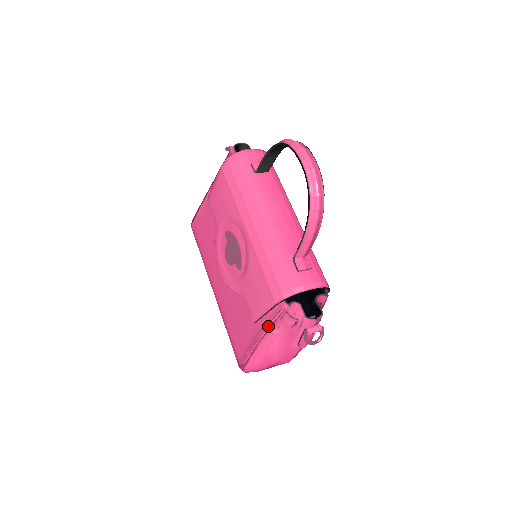
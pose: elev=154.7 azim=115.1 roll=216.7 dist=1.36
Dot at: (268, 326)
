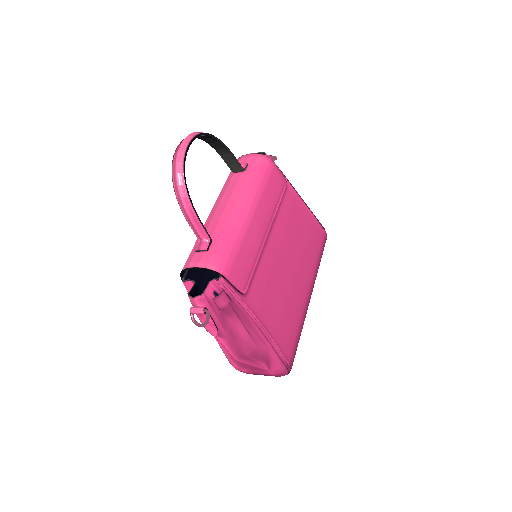
Dot at: occluded
